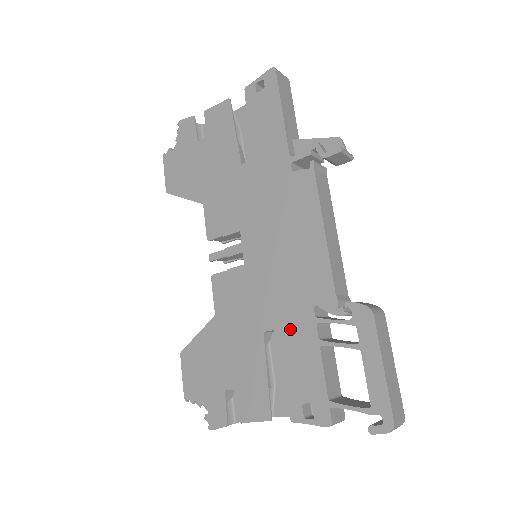
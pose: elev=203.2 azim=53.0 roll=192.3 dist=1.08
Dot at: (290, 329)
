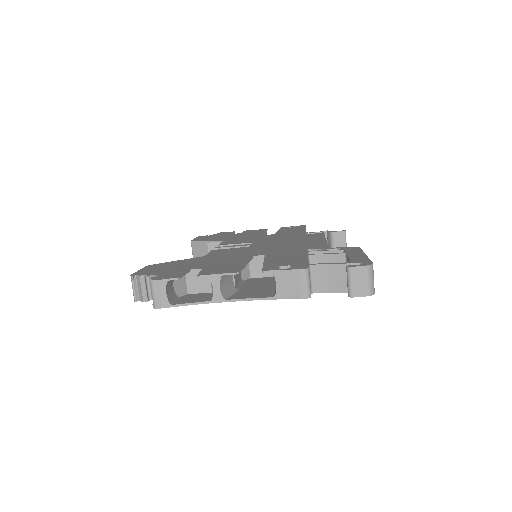
Dot at: (281, 254)
